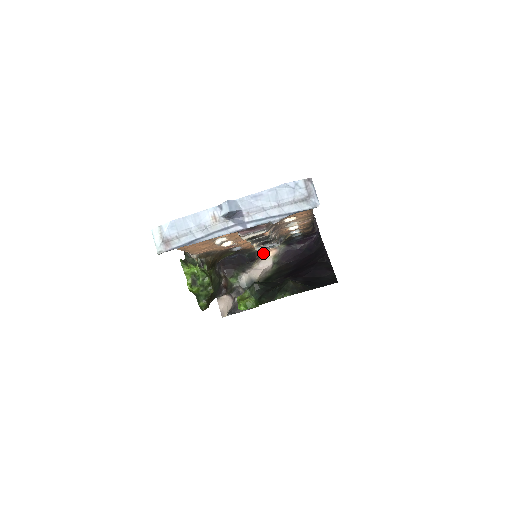
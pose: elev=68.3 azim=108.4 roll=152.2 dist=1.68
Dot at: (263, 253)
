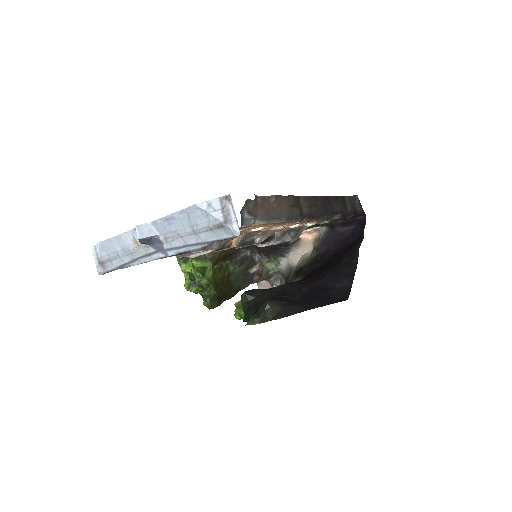
Dot at: (301, 236)
